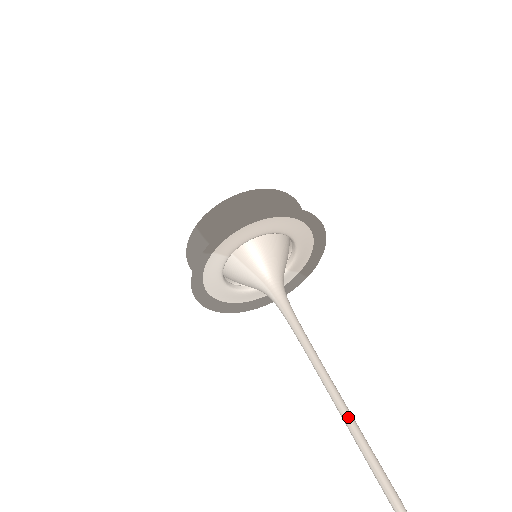
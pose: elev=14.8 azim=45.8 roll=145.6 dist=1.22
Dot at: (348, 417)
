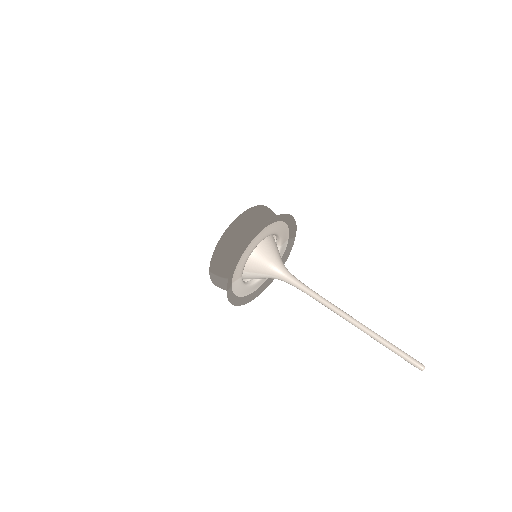
Dot at: (367, 332)
